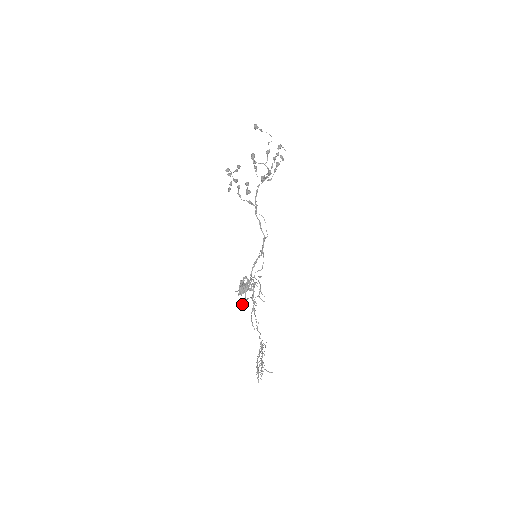
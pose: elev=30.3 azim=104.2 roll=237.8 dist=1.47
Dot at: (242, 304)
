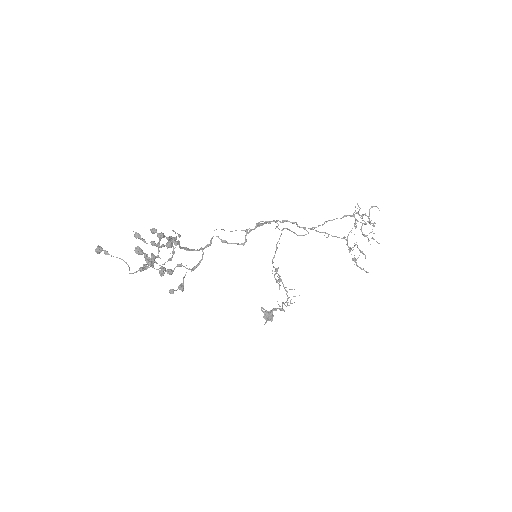
Dot at: (282, 309)
